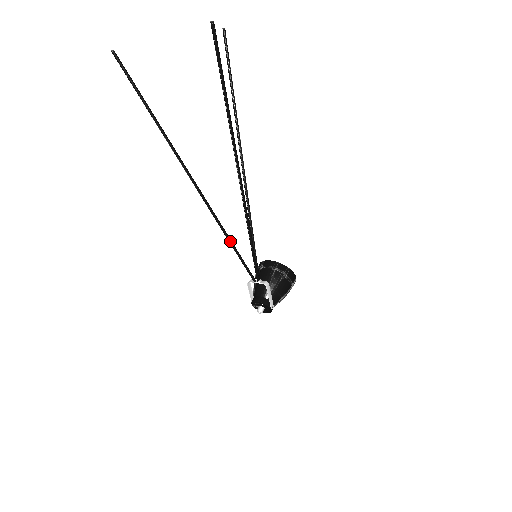
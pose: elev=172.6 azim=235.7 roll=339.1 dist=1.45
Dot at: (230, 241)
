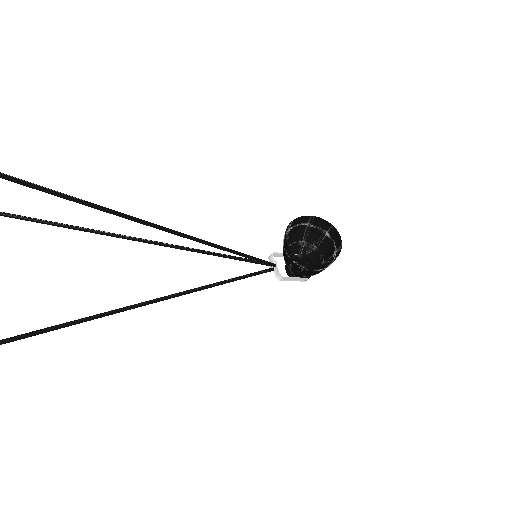
Dot at: occluded
